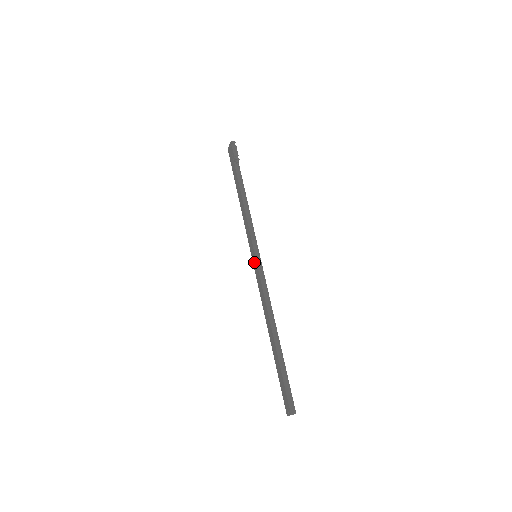
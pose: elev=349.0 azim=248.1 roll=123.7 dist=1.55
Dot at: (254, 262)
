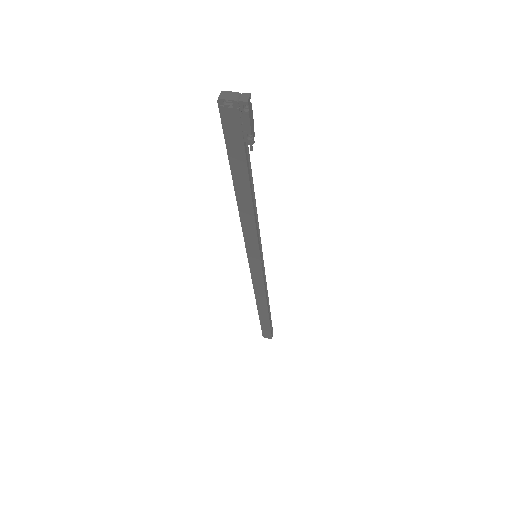
Dot at: (254, 264)
